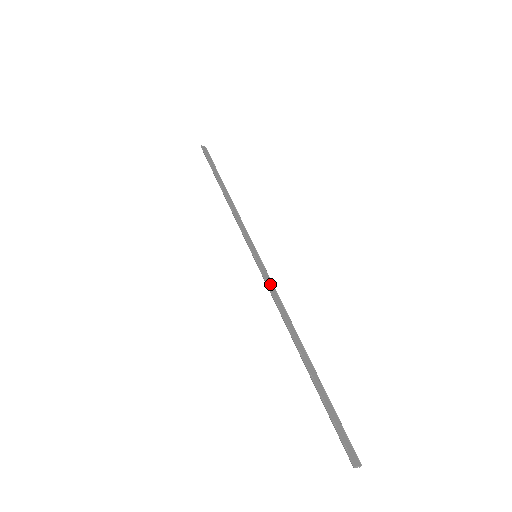
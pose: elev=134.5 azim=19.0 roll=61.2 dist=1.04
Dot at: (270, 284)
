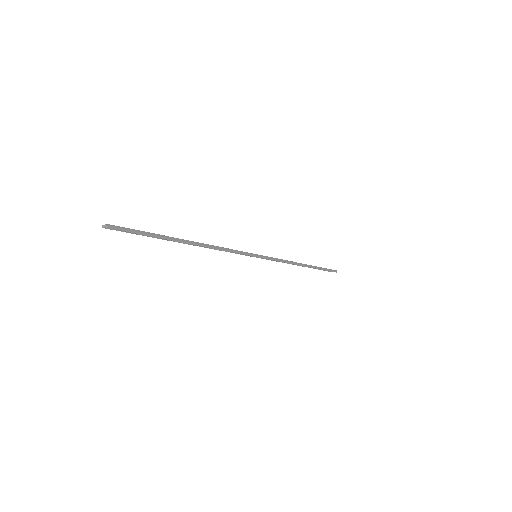
Dot at: (234, 251)
